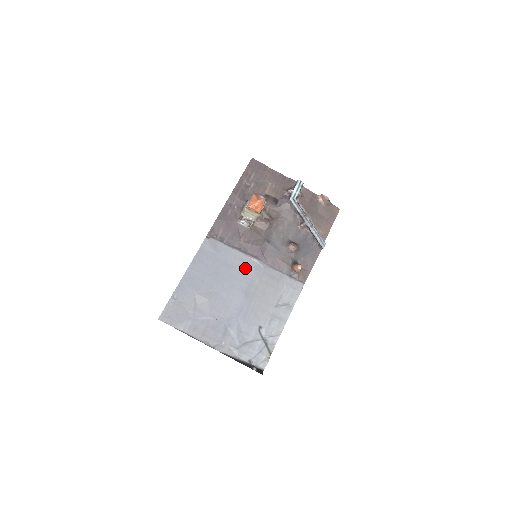
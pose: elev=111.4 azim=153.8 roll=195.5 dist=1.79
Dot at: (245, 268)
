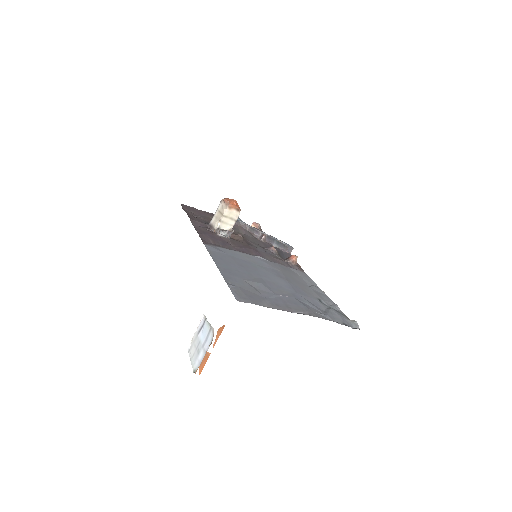
Dot at: (259, 262)
